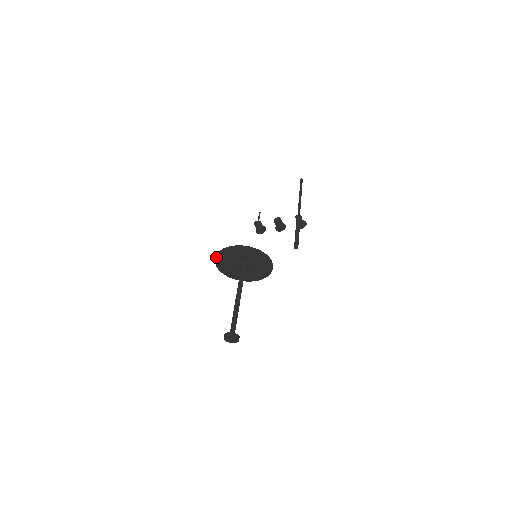
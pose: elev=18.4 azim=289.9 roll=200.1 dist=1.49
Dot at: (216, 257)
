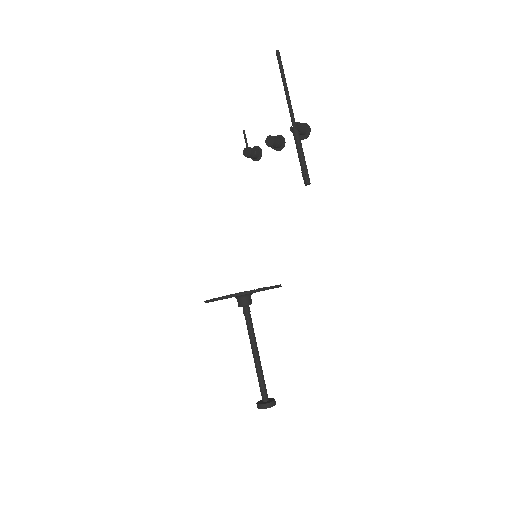
Dot at: occluded
